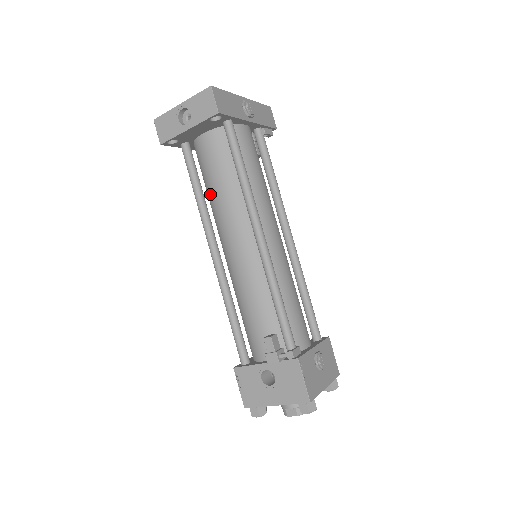
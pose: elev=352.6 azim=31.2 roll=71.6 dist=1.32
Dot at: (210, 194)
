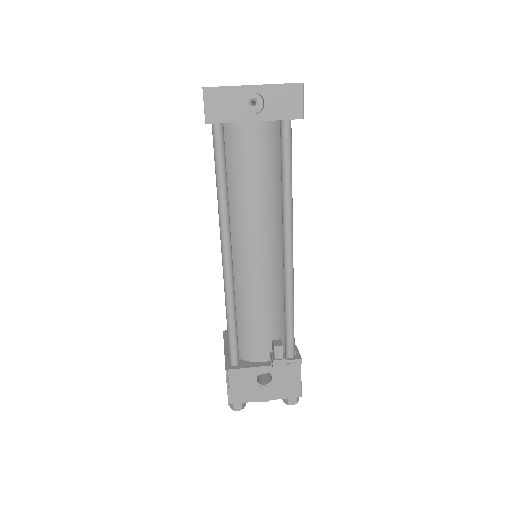
Dot at: (237, 190)
